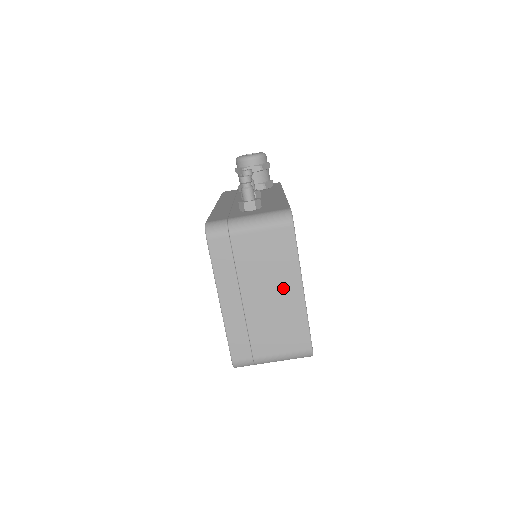
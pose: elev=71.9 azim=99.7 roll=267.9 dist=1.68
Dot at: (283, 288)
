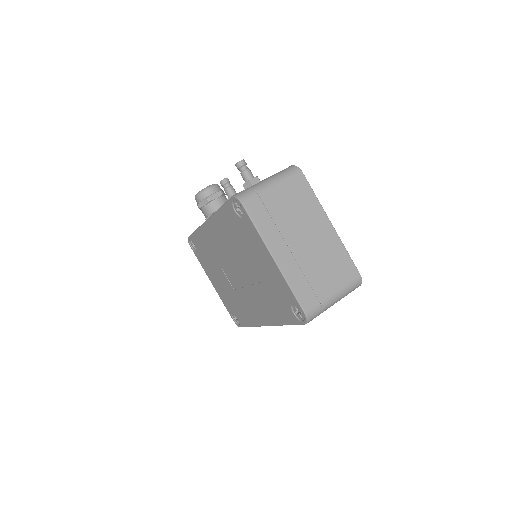
Dot at: (317, 227)
